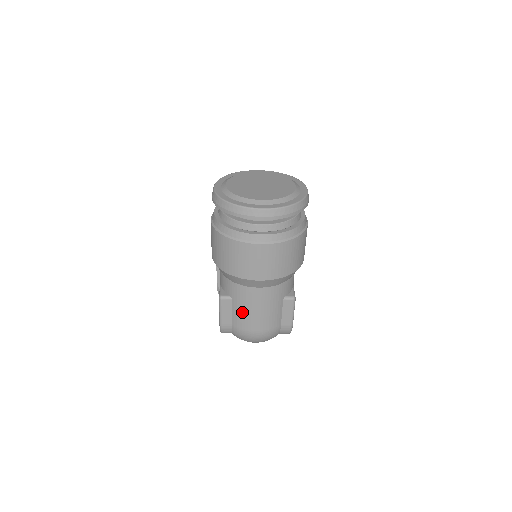
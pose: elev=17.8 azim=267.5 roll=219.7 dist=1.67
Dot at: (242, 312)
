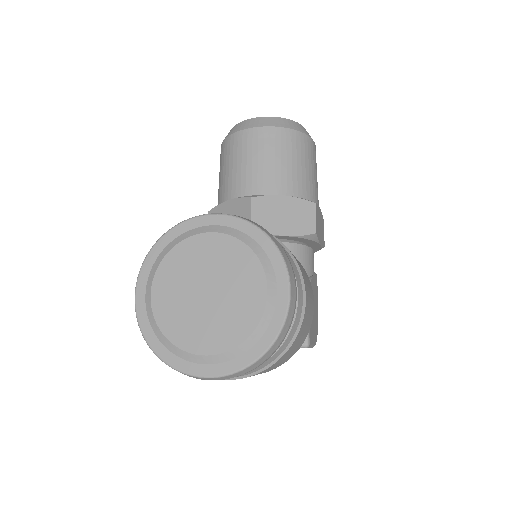
Dot at: occluded
